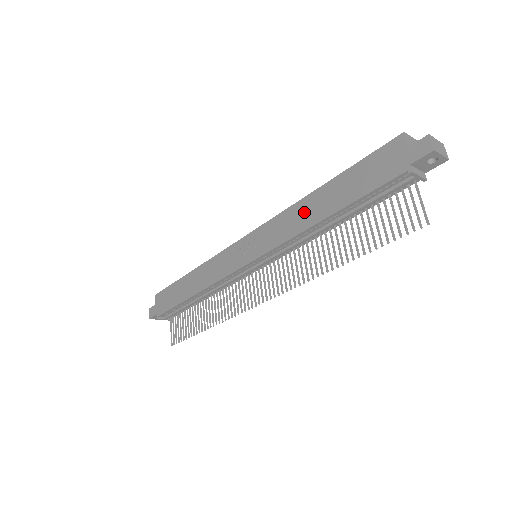
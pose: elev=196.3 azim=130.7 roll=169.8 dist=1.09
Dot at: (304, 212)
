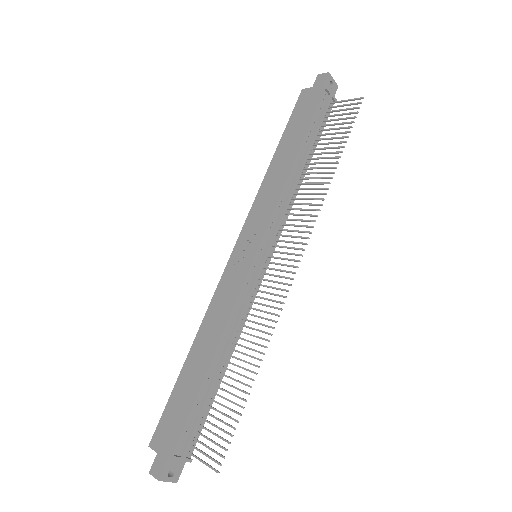
Dot at: (275, 175)
